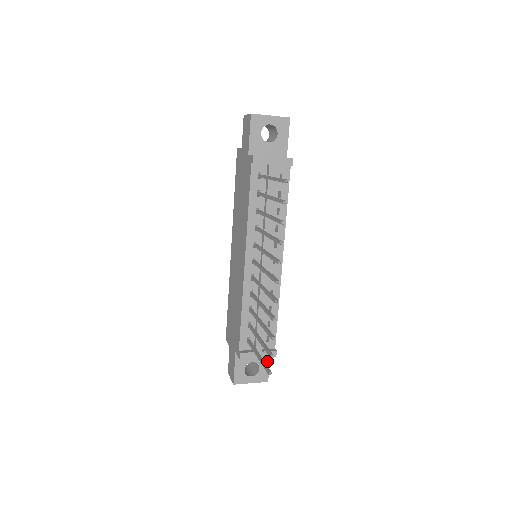
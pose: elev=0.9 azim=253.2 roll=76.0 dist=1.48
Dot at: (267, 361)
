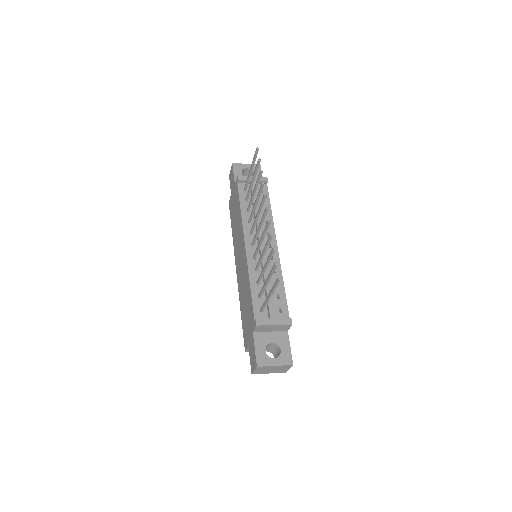
Dot at: (287, 342)
